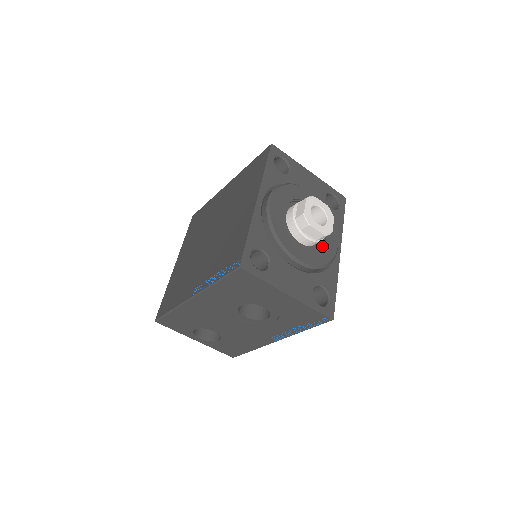
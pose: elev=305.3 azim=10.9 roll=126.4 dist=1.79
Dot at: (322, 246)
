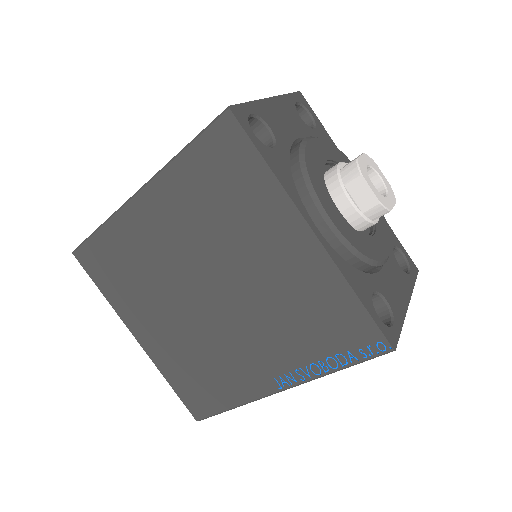
Dot at: occluded
